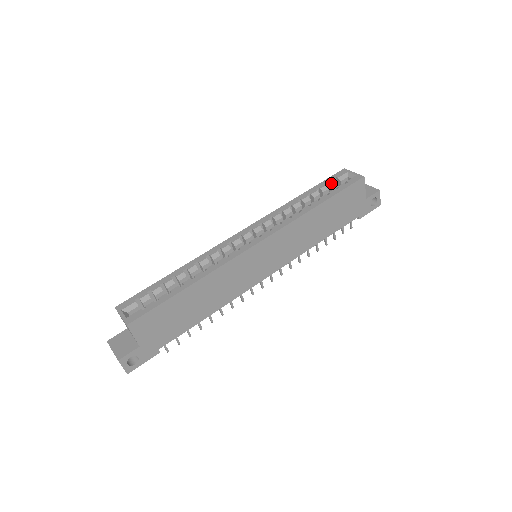
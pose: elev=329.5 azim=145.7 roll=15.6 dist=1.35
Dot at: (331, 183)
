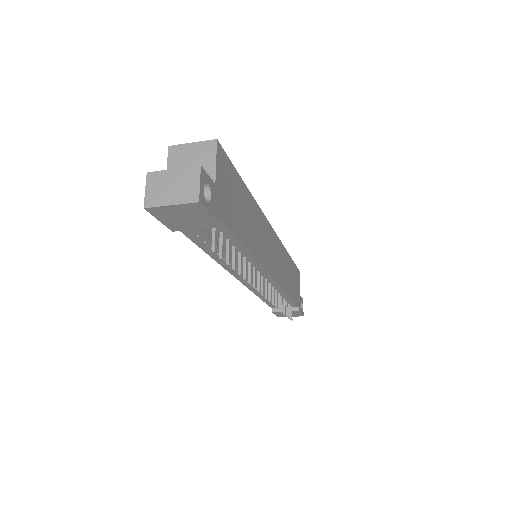
Dot at: occluded
